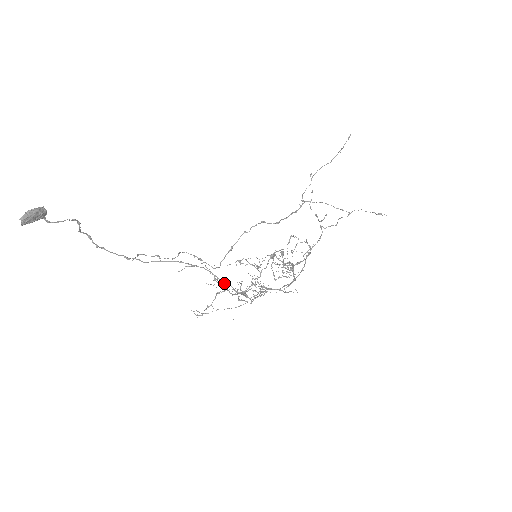
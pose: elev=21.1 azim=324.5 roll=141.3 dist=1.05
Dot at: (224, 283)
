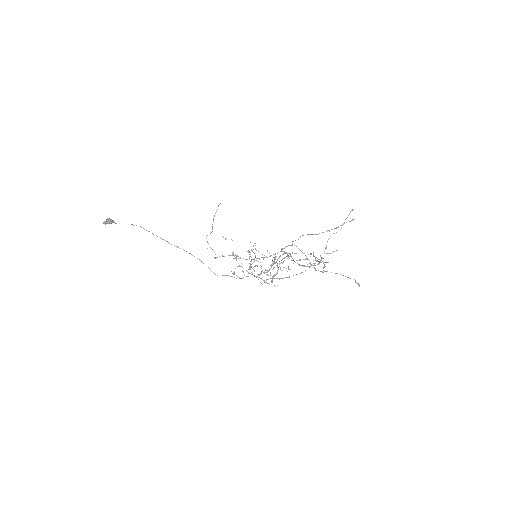
Dot at: occluded
